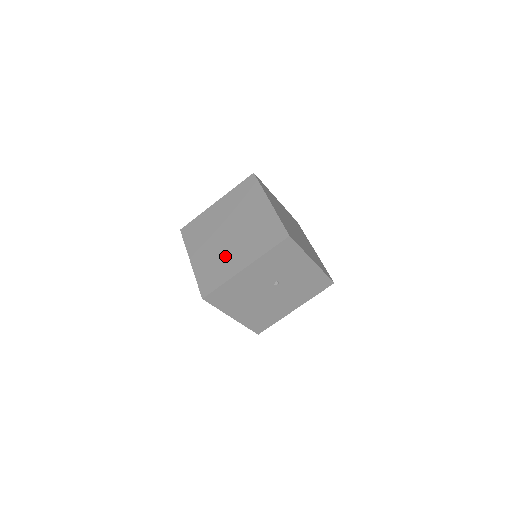
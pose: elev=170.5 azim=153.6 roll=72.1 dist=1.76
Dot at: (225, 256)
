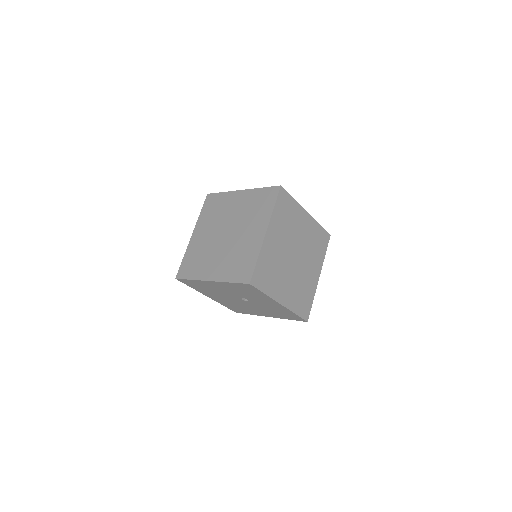
Dot at: (209, 255)
